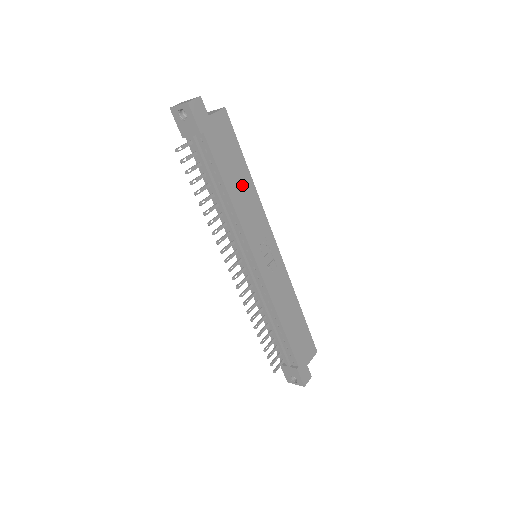
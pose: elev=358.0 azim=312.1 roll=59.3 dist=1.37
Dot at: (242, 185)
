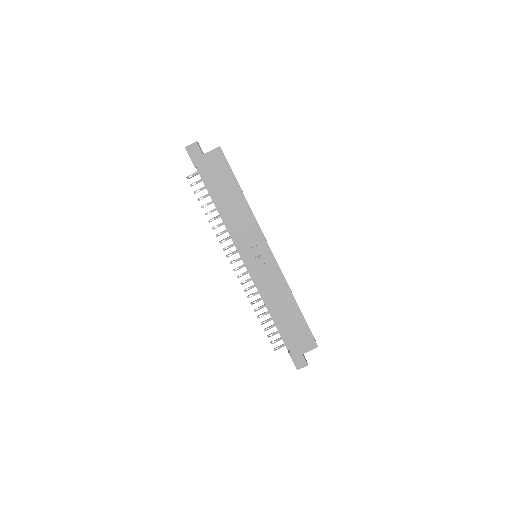
Dot at: (234, 202)
